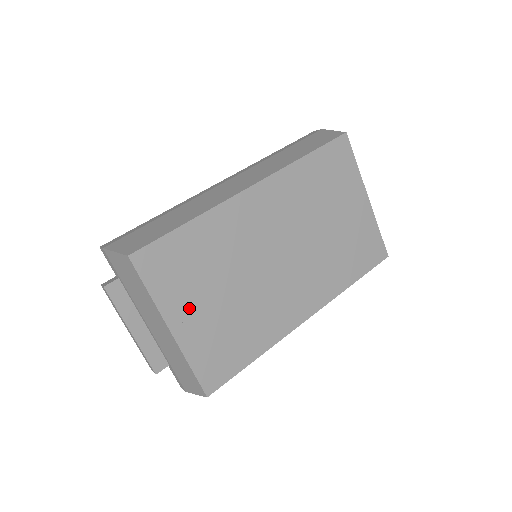
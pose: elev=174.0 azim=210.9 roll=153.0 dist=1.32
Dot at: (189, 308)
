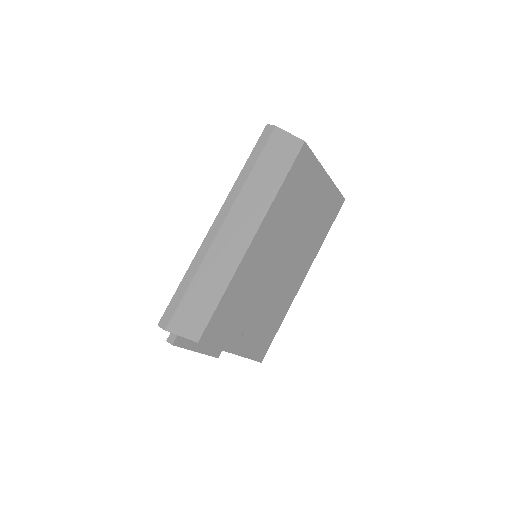
Dot at: (239, 335)
